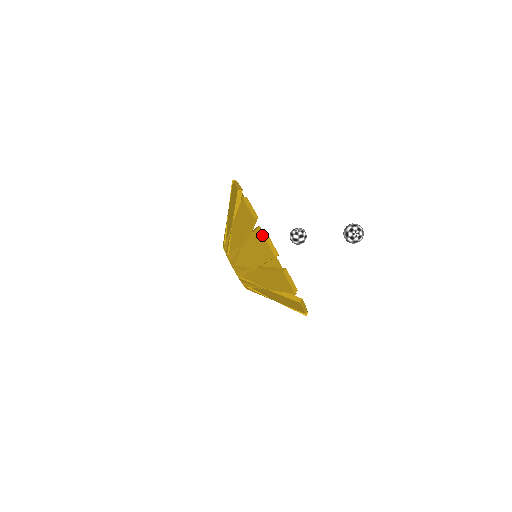
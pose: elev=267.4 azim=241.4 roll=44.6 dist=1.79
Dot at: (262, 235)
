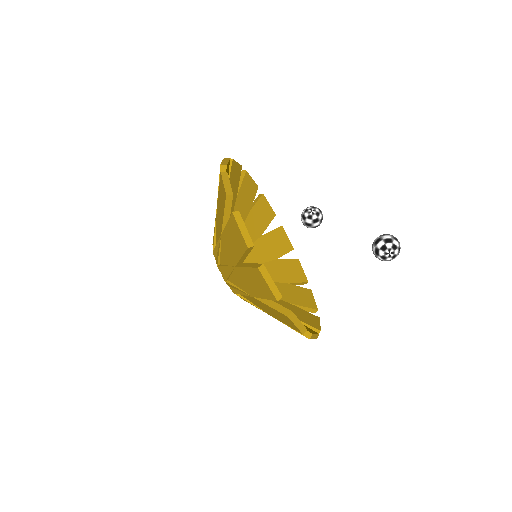
Dot at: (259, 272)
